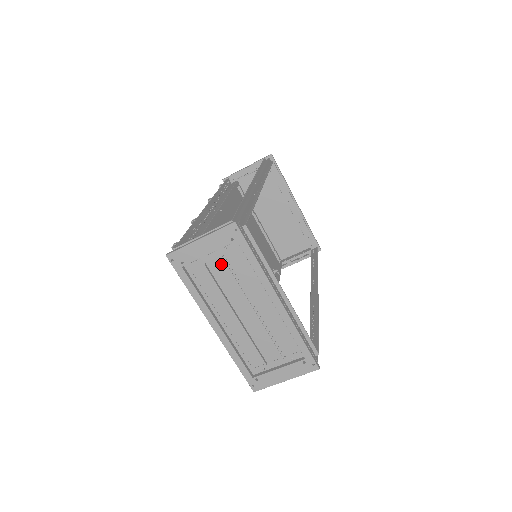
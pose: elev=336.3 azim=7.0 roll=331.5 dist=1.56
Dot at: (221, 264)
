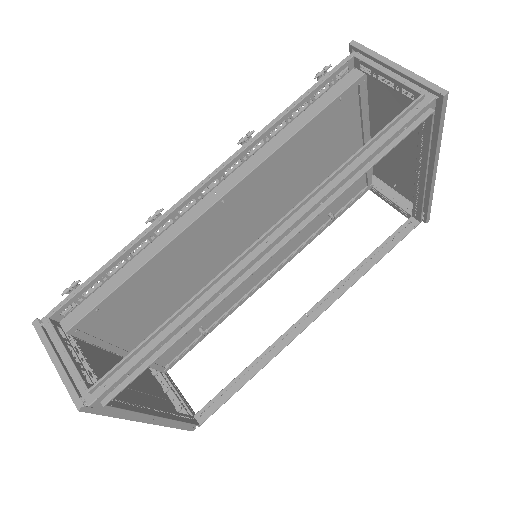
Dot at: occluded
